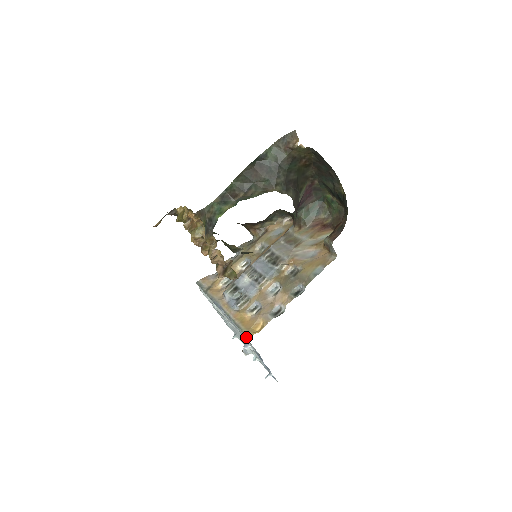
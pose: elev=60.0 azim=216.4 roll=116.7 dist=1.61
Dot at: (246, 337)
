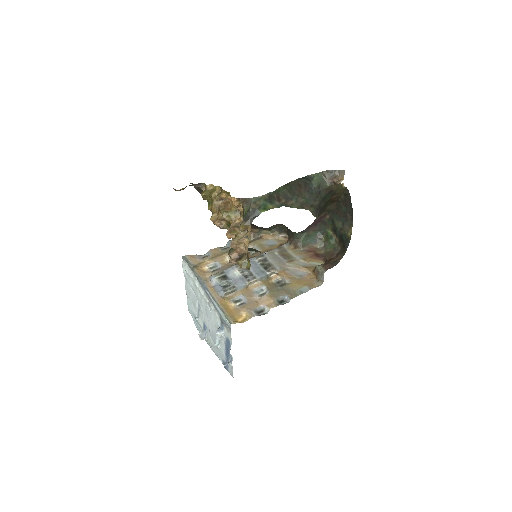
Dot at: (229, 323)
